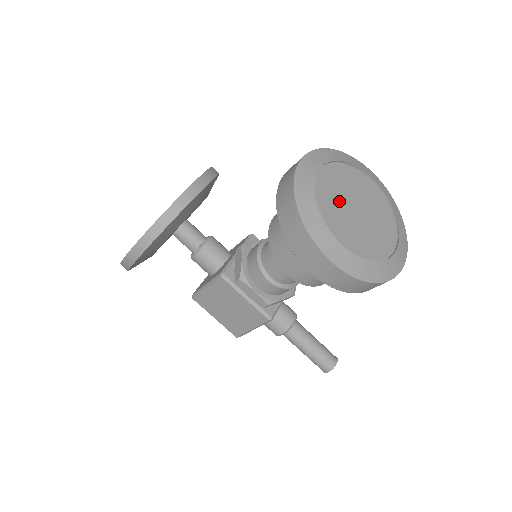
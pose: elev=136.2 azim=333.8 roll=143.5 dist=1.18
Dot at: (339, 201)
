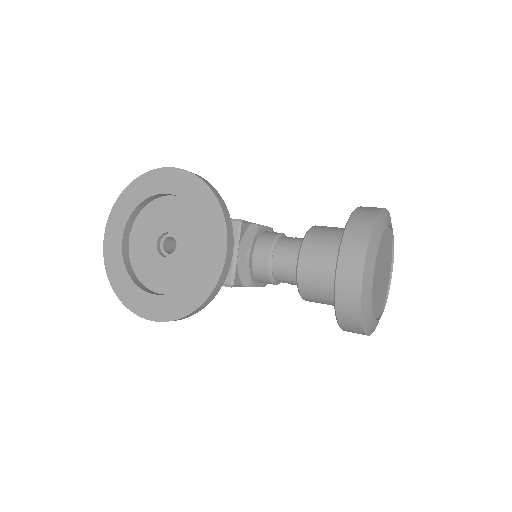
Dot at: (377, 281)
